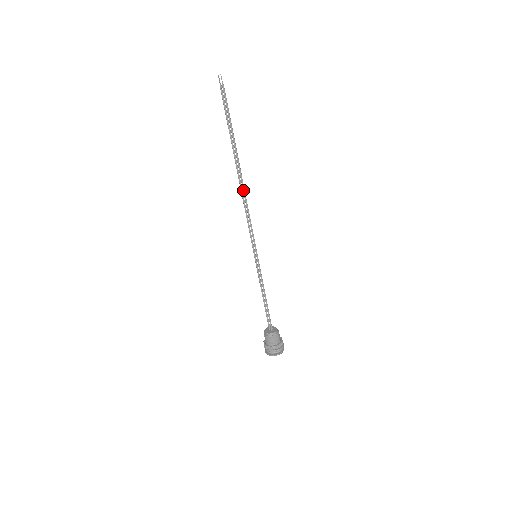
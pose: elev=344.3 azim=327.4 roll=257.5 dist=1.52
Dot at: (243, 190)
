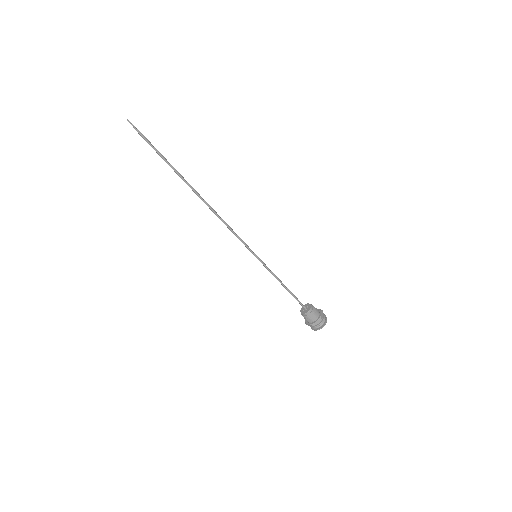
Dot at: occluded
